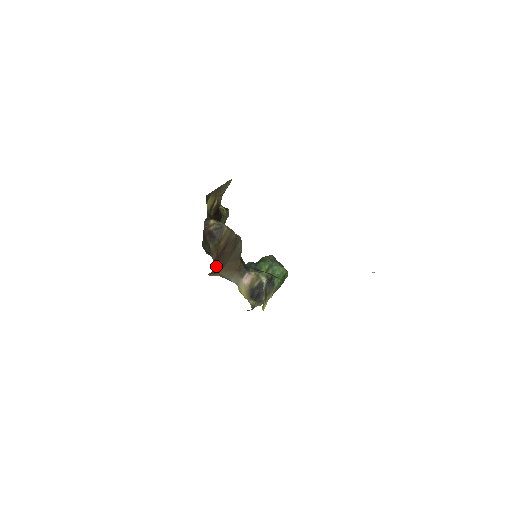
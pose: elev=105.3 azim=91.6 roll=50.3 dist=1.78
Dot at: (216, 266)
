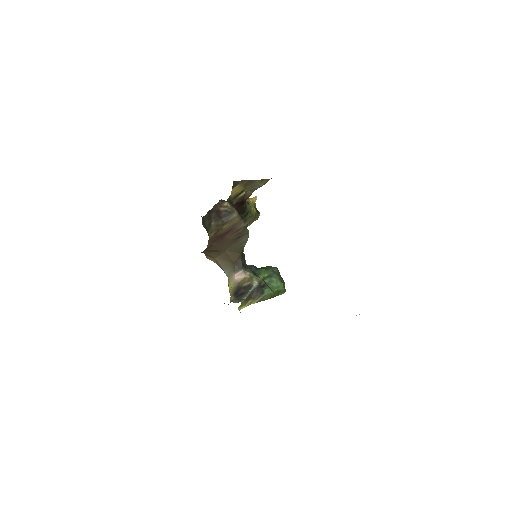
Dot at: (212, 247)
